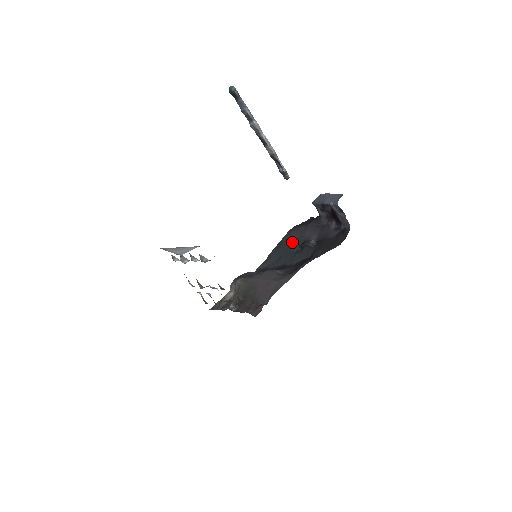
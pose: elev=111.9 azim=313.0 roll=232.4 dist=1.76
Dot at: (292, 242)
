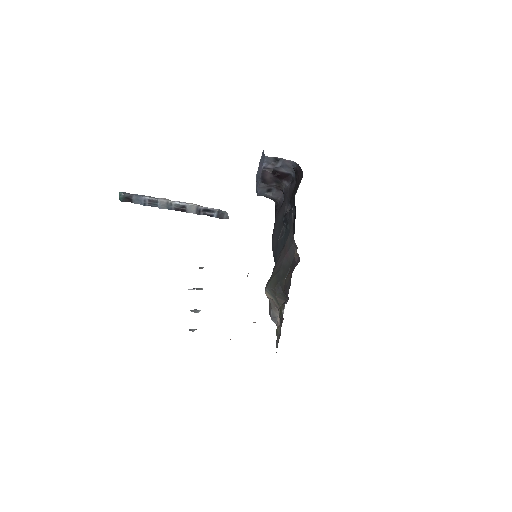
Dot at: (278, 236)
